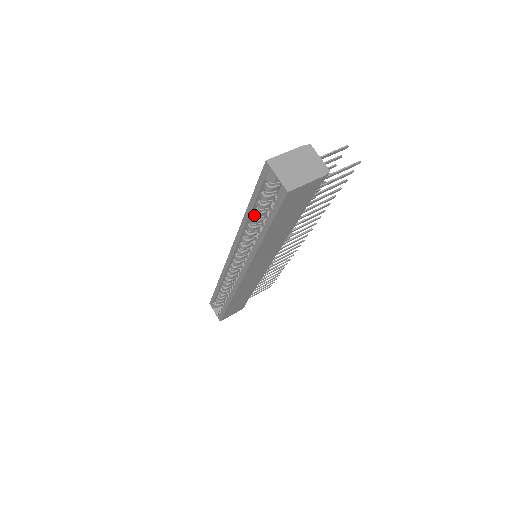
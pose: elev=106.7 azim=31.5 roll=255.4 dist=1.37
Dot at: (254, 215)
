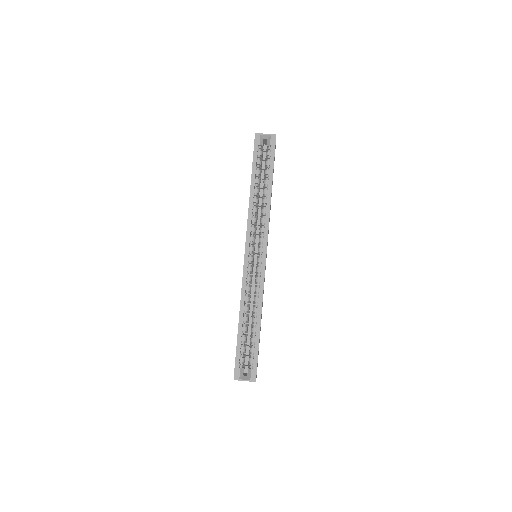
Dot at: occluded
